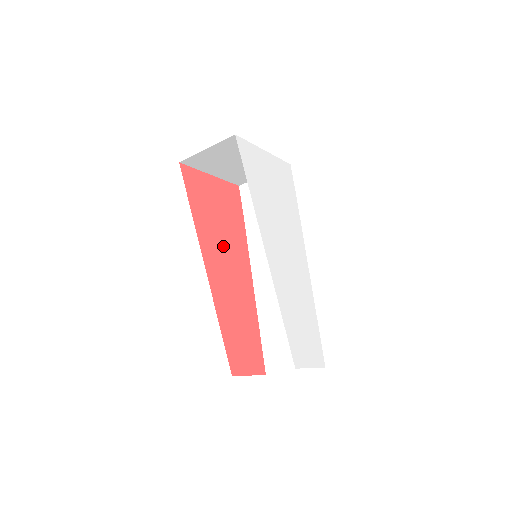
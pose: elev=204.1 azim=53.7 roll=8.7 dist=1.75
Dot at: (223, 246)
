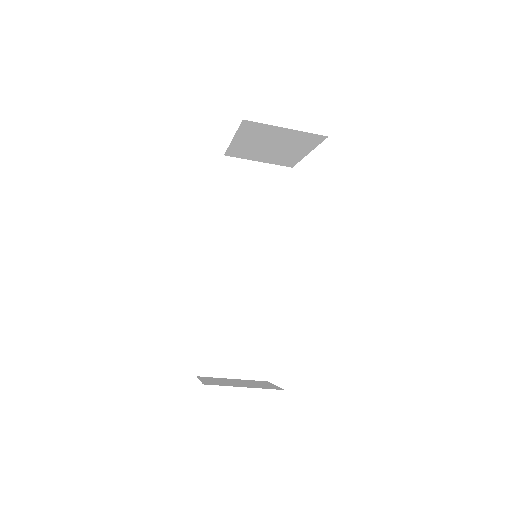
Dot at: occluded
